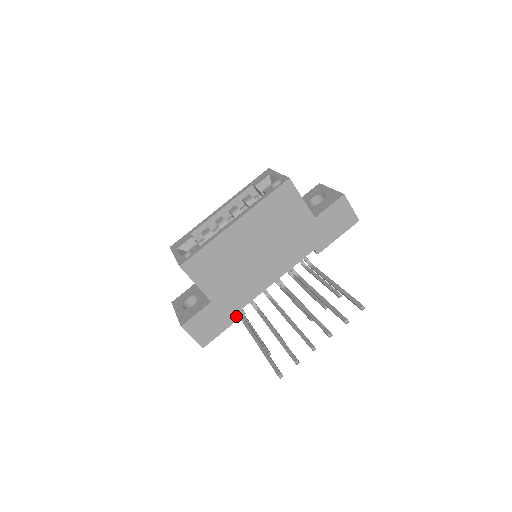
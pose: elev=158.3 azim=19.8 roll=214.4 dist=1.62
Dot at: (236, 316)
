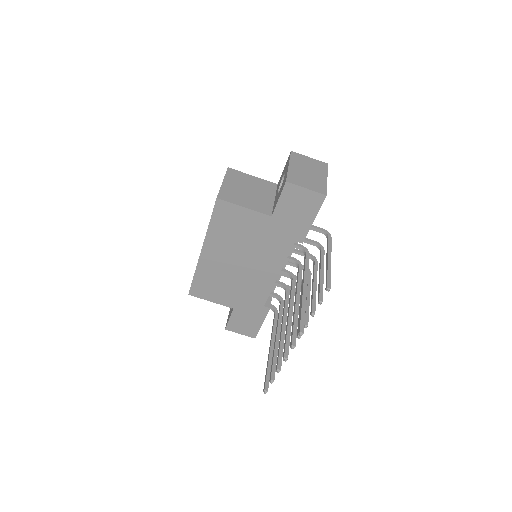
Dot at: (264, 312)
